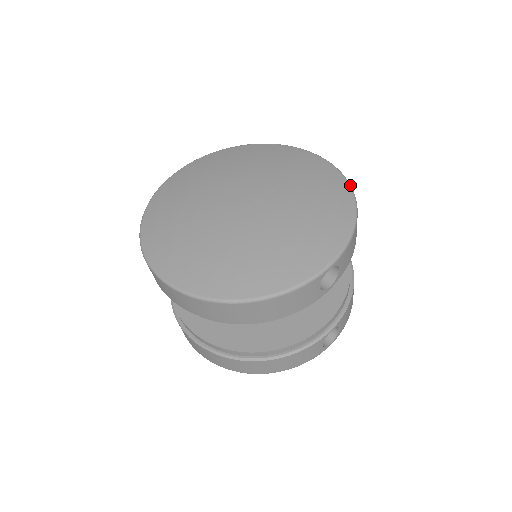
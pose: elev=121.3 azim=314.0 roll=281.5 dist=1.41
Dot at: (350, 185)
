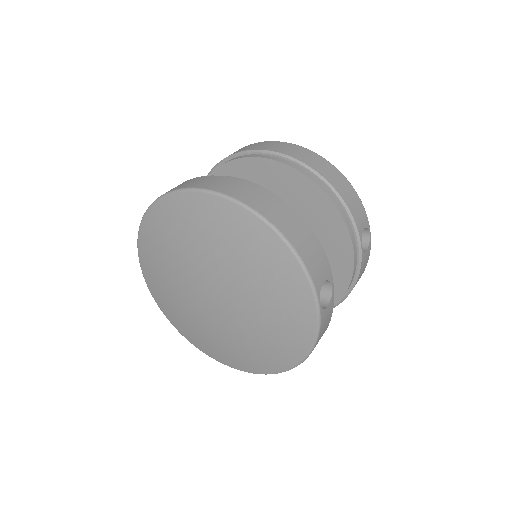
Dot at: (247, 208)
